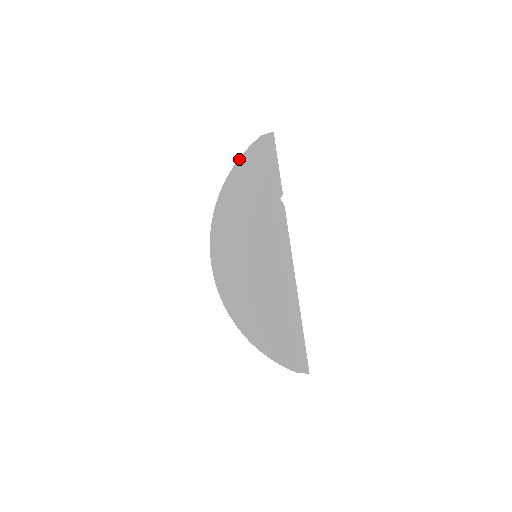
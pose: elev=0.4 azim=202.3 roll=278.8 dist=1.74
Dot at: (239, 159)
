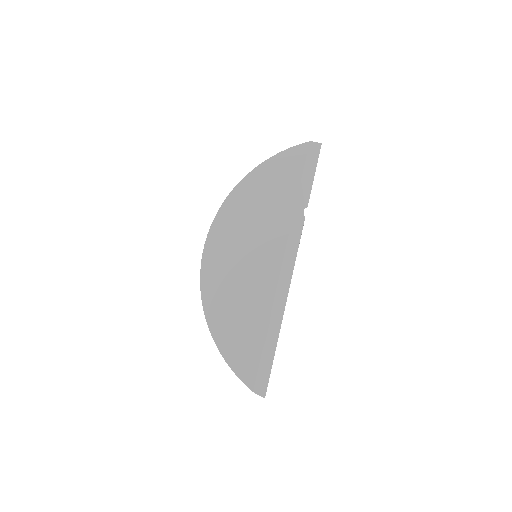
Dot at: (278, 153)
